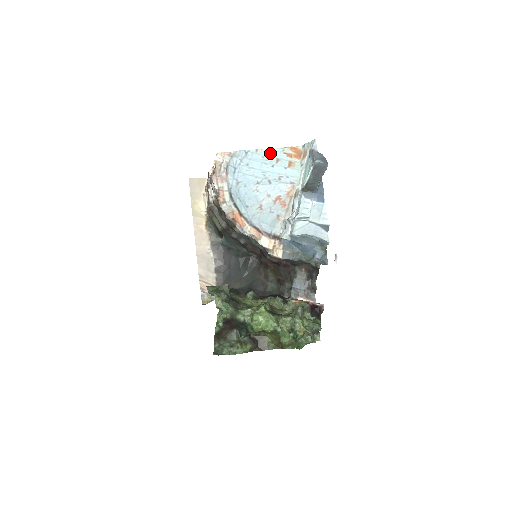
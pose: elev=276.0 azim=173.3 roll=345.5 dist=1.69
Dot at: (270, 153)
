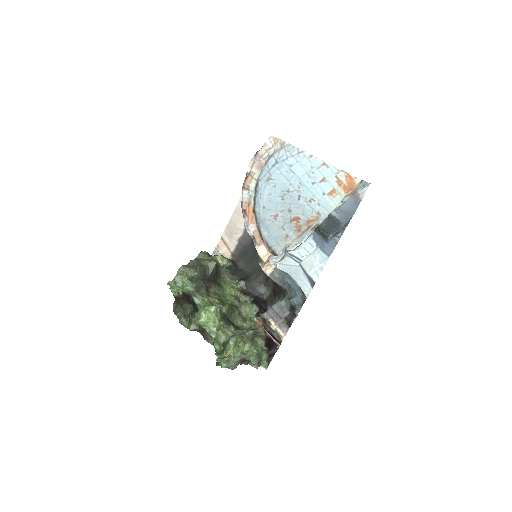
Dot at: (322, 167)
